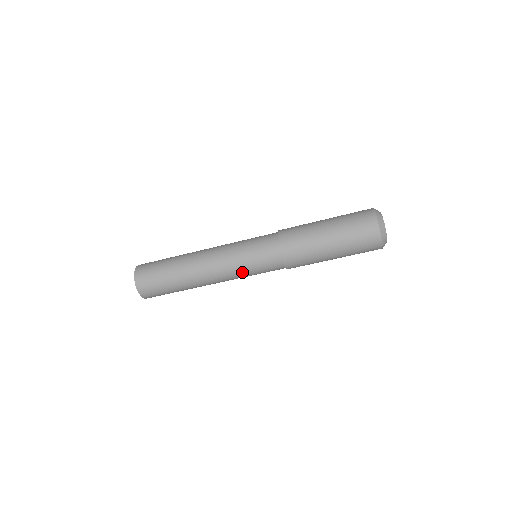
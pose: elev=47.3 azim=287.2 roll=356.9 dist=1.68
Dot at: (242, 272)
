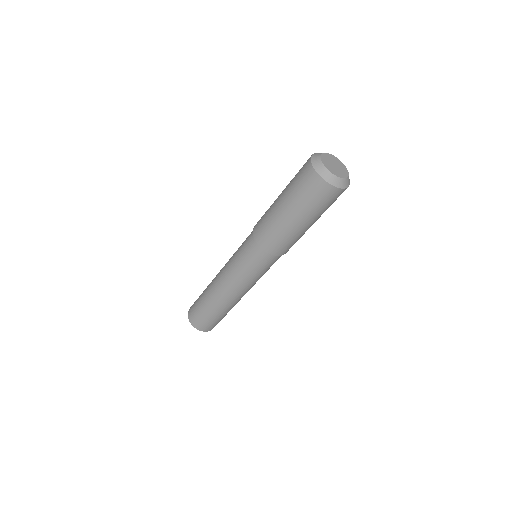
Dot at: (242, 275)
